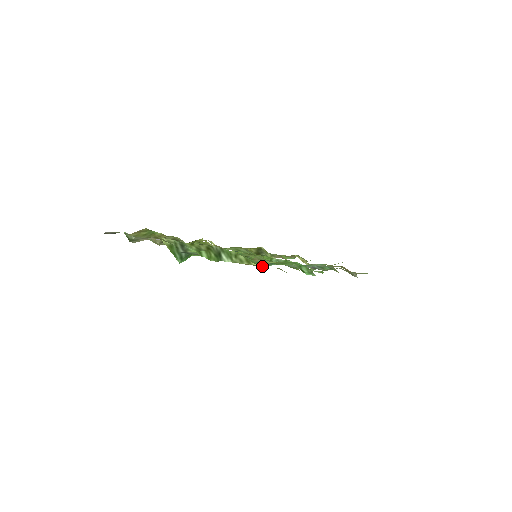
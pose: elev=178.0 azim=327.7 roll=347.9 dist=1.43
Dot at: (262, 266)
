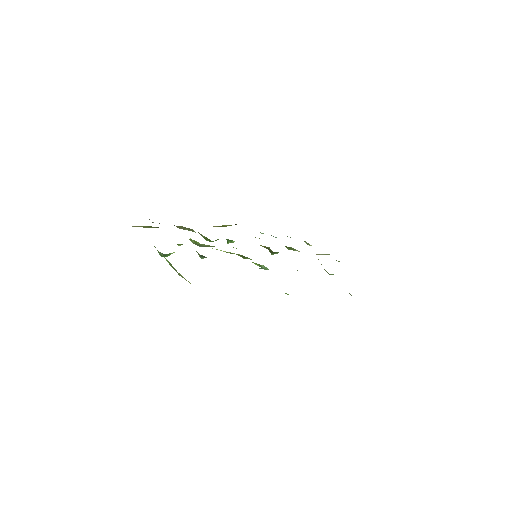
Dot at: occluded
